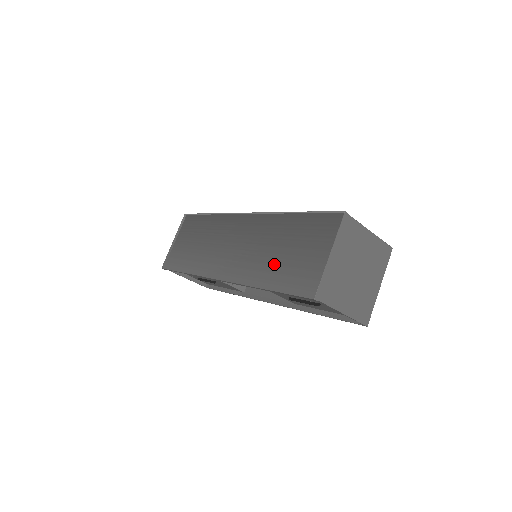
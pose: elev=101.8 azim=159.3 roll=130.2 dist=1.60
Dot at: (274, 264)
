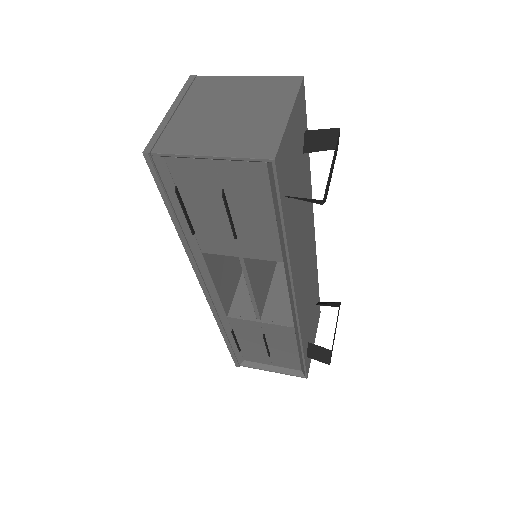
Dot at: occluded
